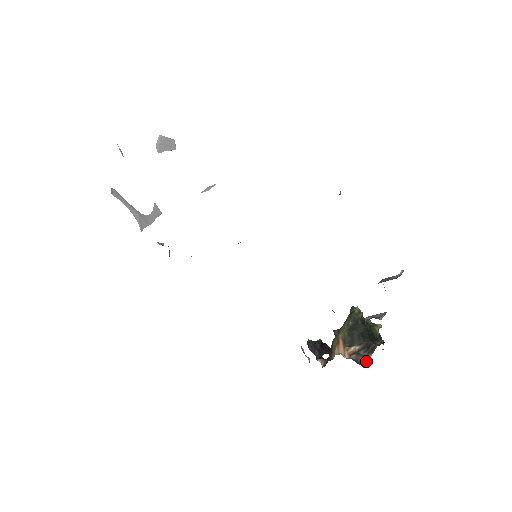
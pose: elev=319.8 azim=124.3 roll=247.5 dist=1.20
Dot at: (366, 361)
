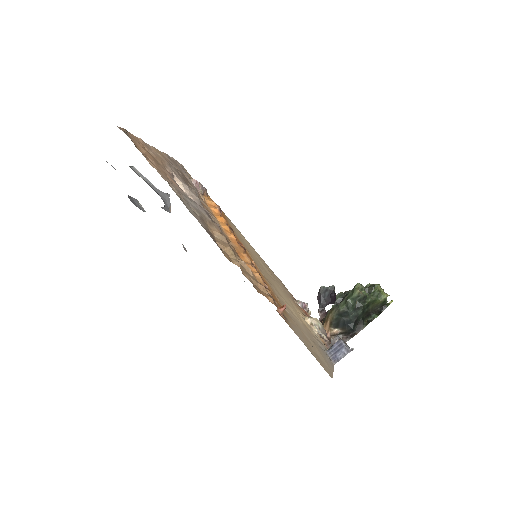
Dot at: occluded
